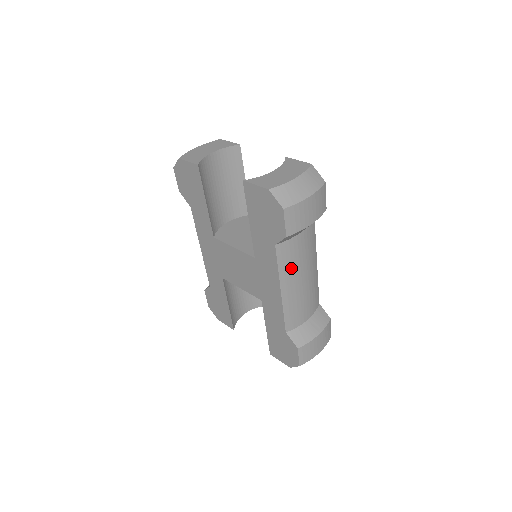
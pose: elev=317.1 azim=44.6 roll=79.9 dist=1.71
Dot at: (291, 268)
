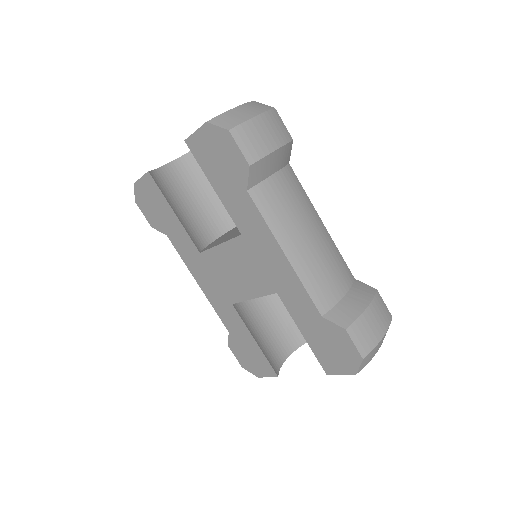
Dot at: (283, 220)
